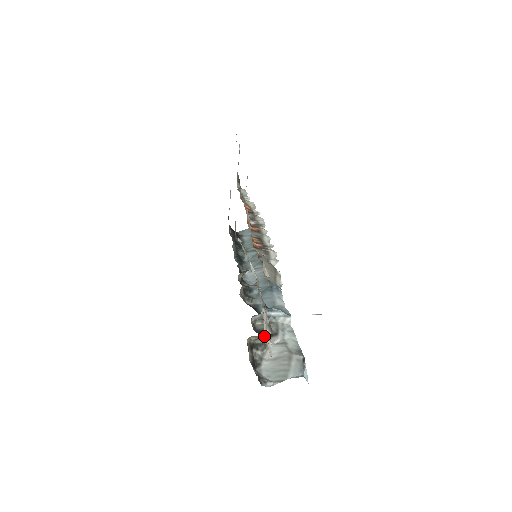
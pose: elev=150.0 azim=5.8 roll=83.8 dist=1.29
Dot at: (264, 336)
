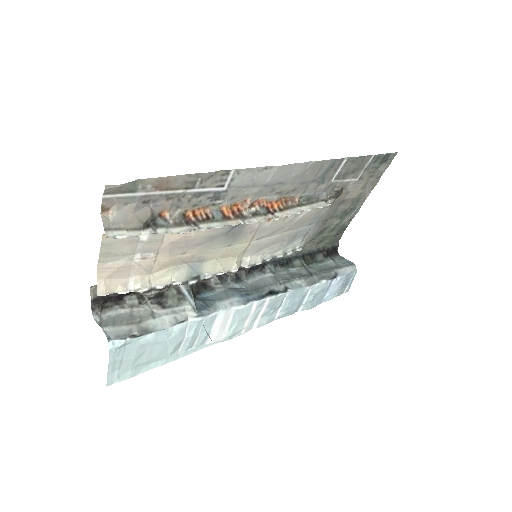
Dot at: (139, 290)
